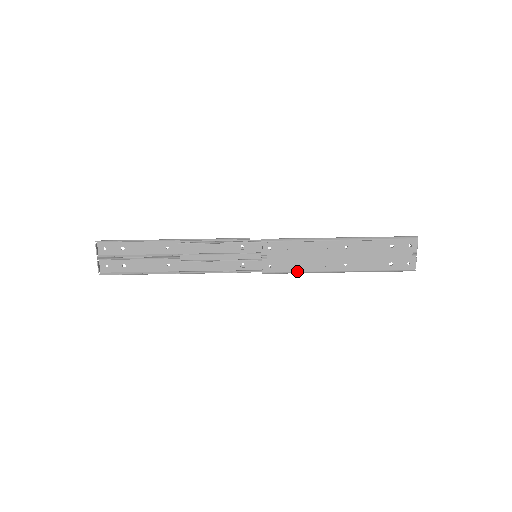
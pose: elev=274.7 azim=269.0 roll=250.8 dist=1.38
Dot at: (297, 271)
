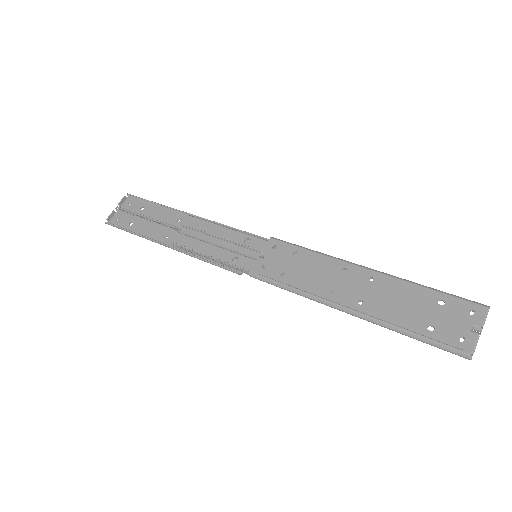
Dot at: (292, 286)
